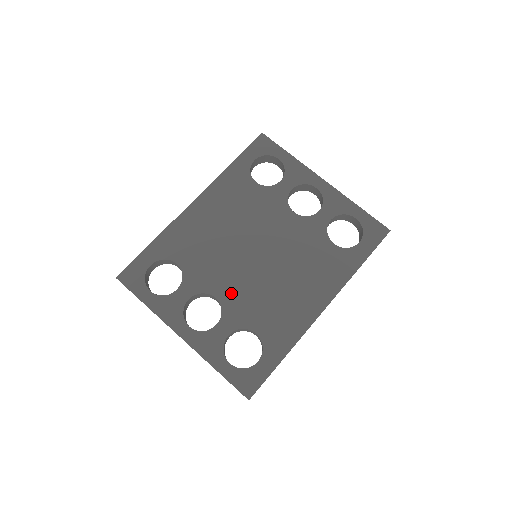
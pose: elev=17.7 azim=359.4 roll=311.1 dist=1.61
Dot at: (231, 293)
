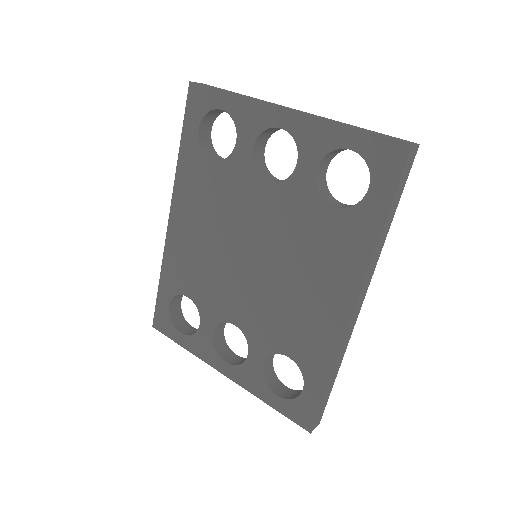
Dot at: (246, 315)
